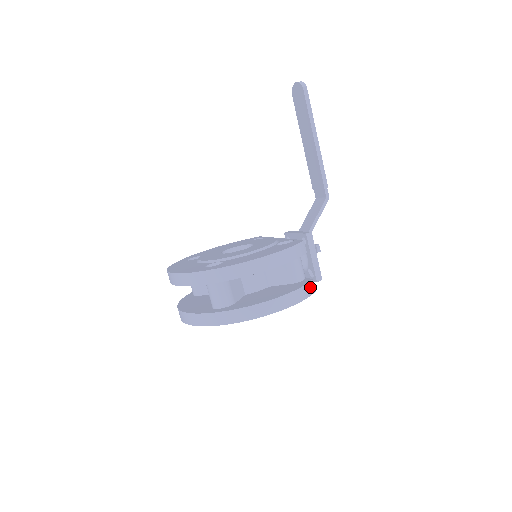
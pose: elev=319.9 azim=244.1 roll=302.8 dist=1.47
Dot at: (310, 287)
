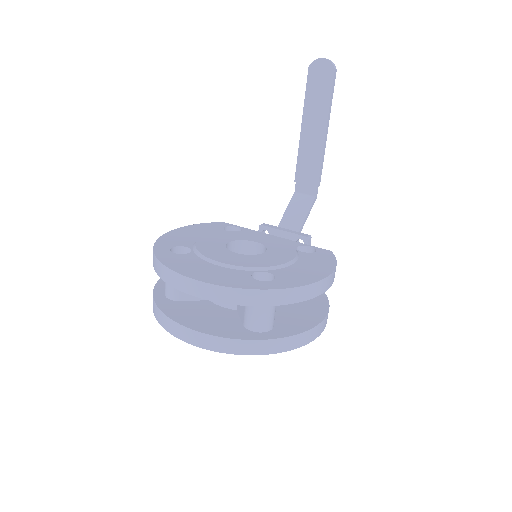
Dot at: occluded
